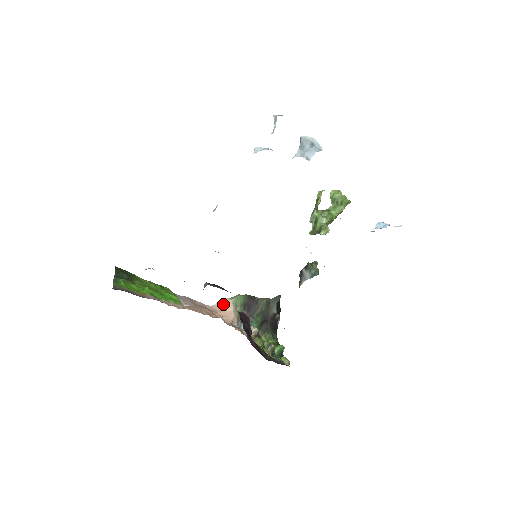
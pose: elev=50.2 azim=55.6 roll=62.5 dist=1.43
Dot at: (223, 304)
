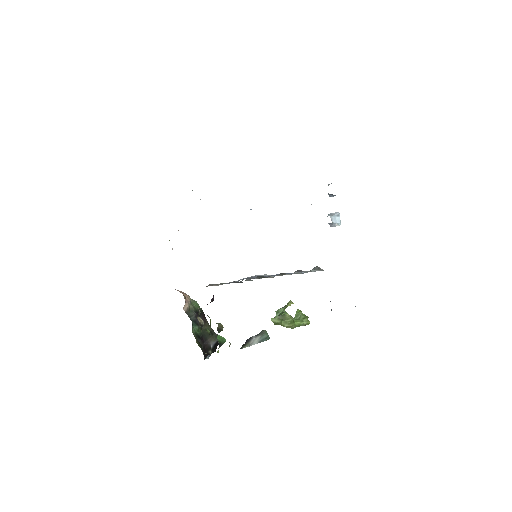
Dot at: (183, 292)
